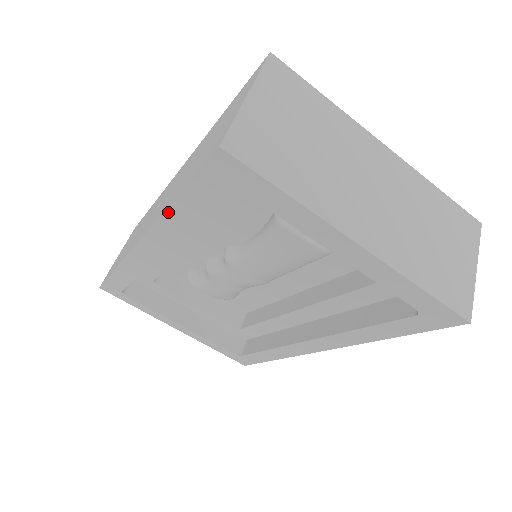
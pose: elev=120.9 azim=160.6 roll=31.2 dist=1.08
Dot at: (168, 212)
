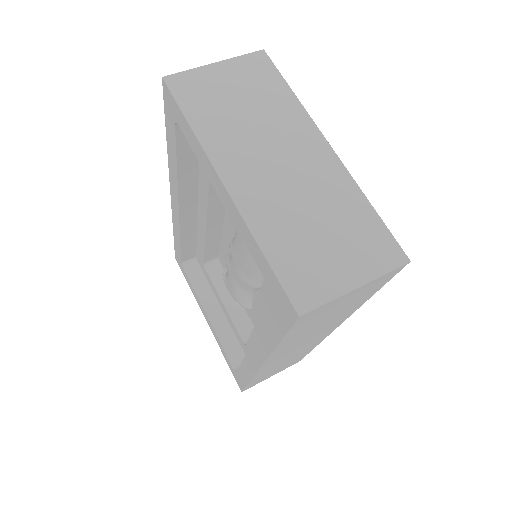
Dot at: (169, 155)
